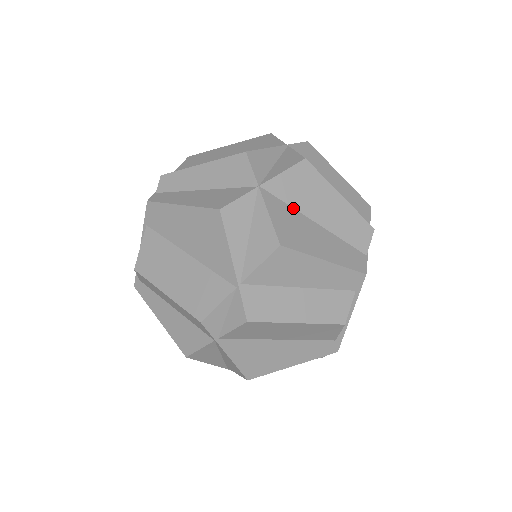
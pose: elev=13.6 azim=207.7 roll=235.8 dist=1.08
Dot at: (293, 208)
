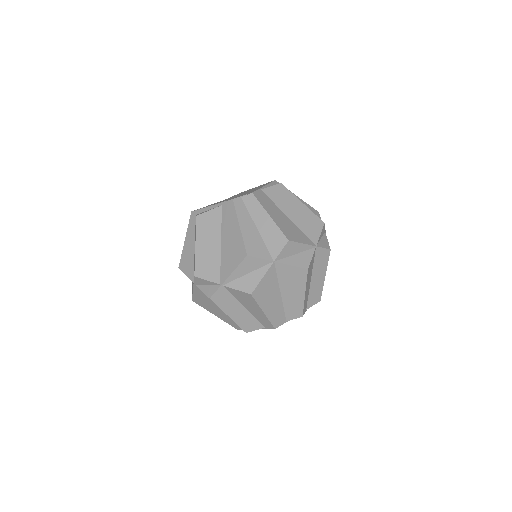
Dot at: (278, 281)
